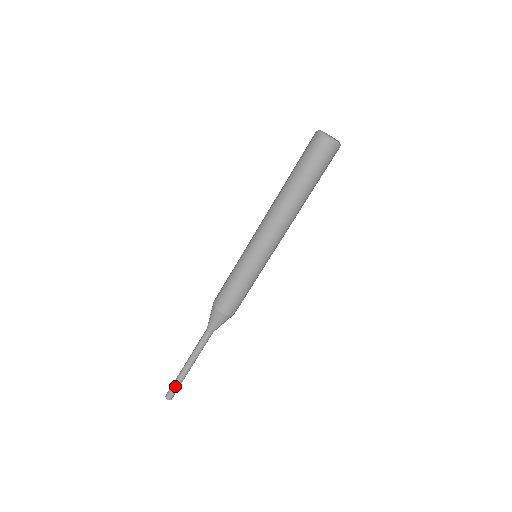
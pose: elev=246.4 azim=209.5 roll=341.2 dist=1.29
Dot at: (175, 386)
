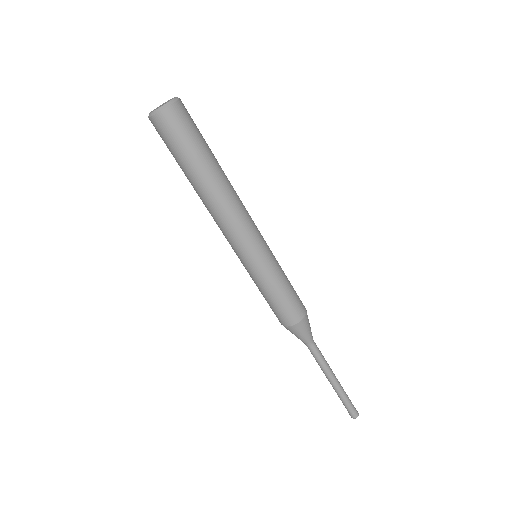
Dot at: (346, 405)
